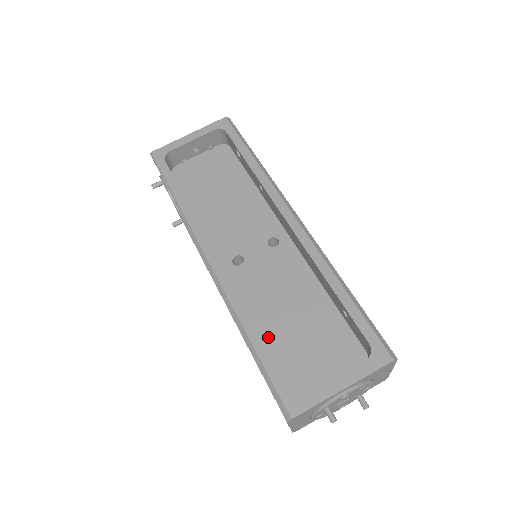
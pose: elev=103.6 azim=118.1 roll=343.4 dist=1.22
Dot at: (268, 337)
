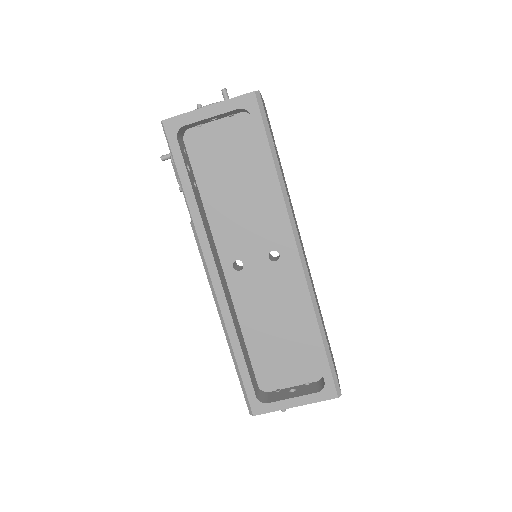
Dot at: (250, 341)
